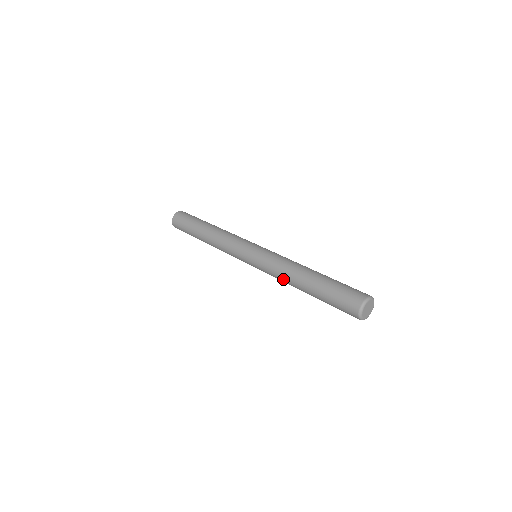
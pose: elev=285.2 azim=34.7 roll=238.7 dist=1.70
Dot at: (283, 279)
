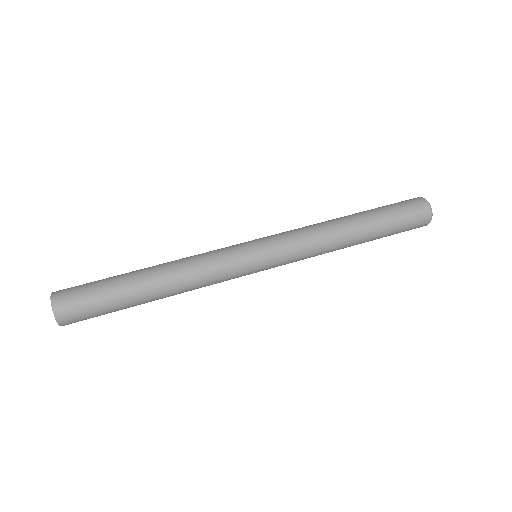
Dot at: (326, 248)
